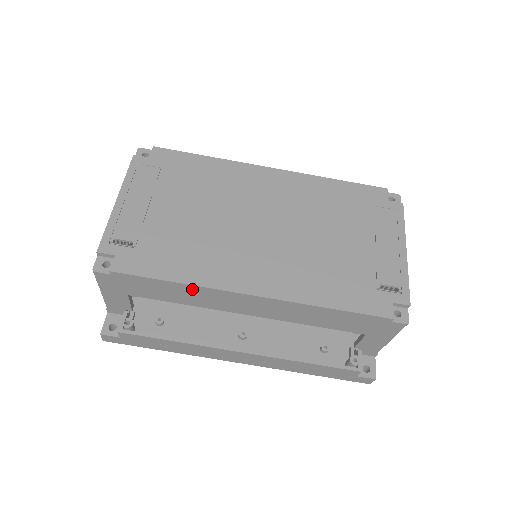
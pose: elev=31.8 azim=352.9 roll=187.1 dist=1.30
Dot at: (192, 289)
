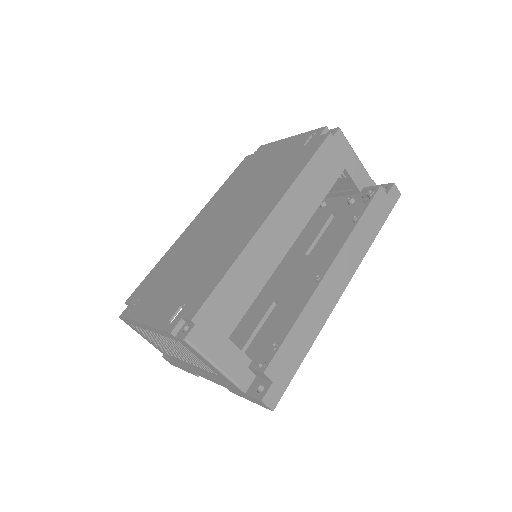
Dot at: (243, 263)
